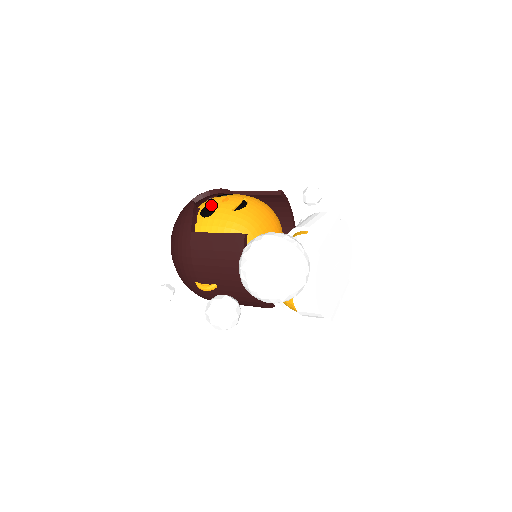
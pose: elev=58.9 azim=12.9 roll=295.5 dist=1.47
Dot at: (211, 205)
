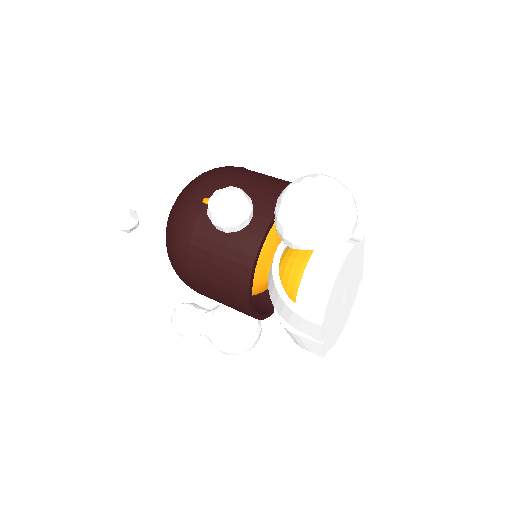
Dot at: occluded
